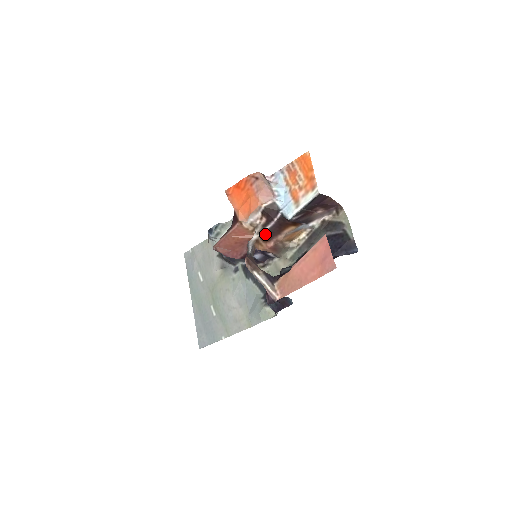
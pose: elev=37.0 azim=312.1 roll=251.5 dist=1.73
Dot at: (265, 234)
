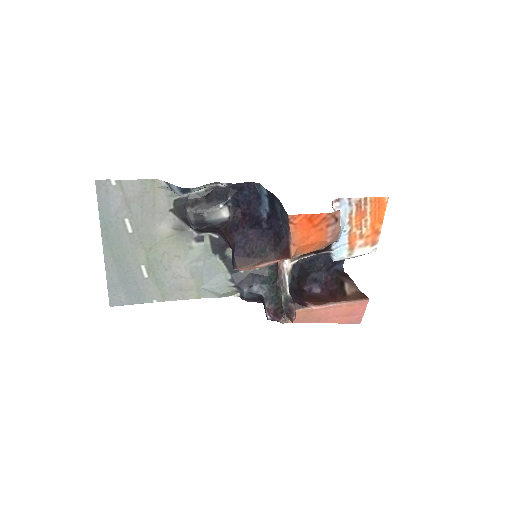
Dot at: (297, 260)
